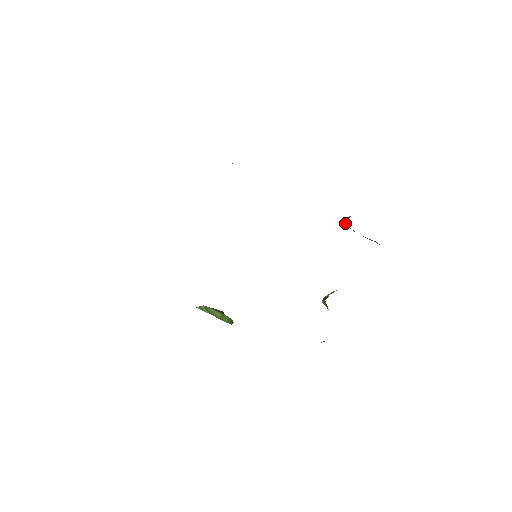
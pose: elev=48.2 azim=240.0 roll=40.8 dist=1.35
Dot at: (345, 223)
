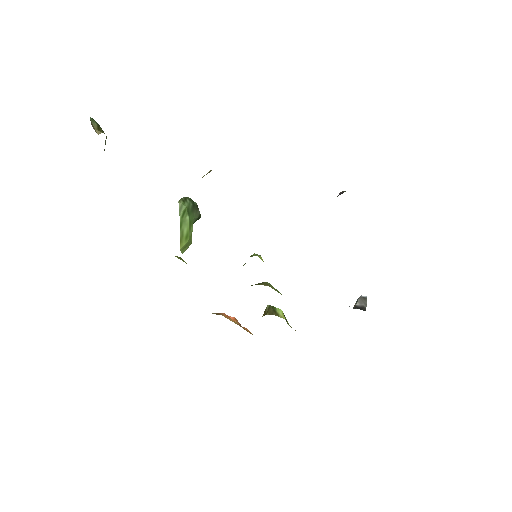
Dot at: (358, 300)
